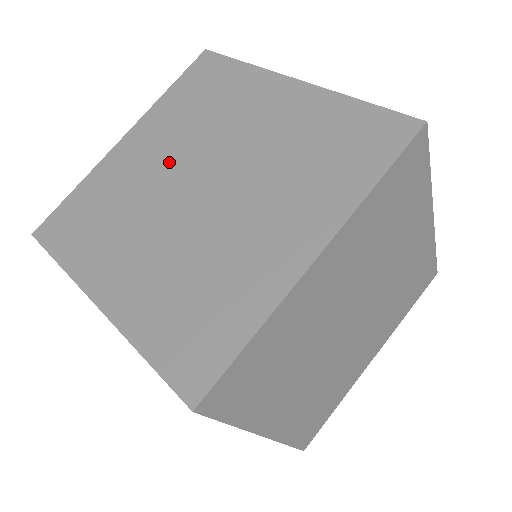
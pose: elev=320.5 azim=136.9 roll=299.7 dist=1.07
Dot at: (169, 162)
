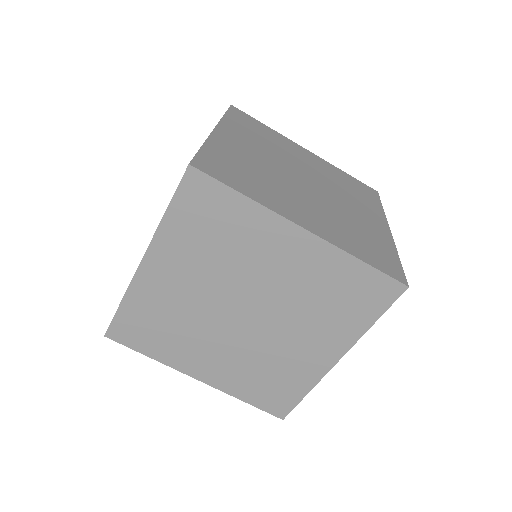
Dot at: occluded
